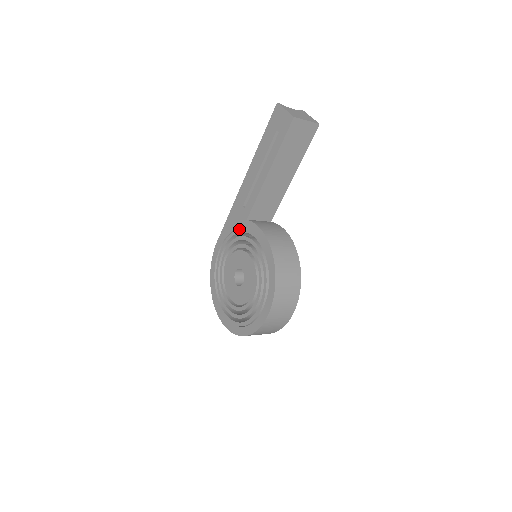
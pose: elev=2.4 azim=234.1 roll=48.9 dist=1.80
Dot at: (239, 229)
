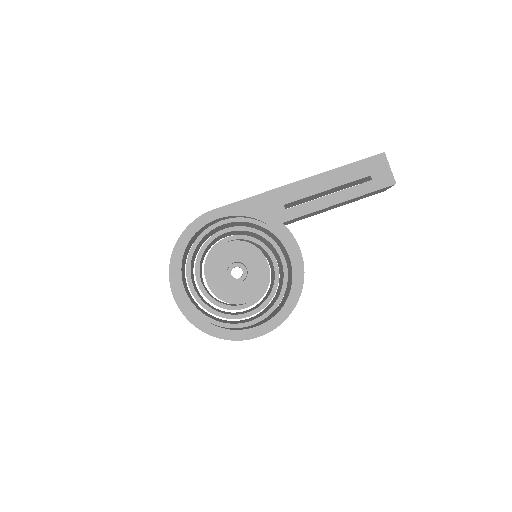
Dot at: (265, 224)
